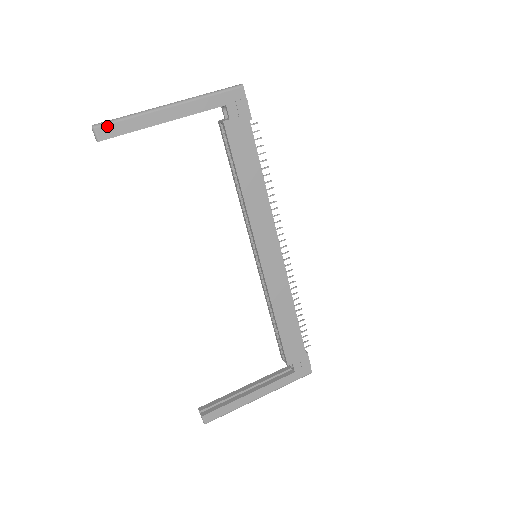
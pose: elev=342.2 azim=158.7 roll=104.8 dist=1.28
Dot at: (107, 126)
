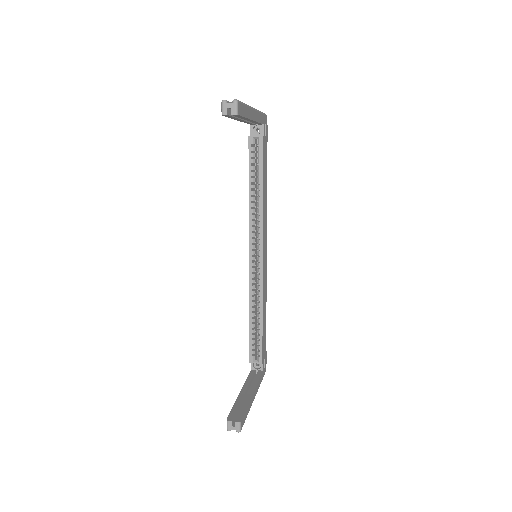
Dot at: (241, 104)
